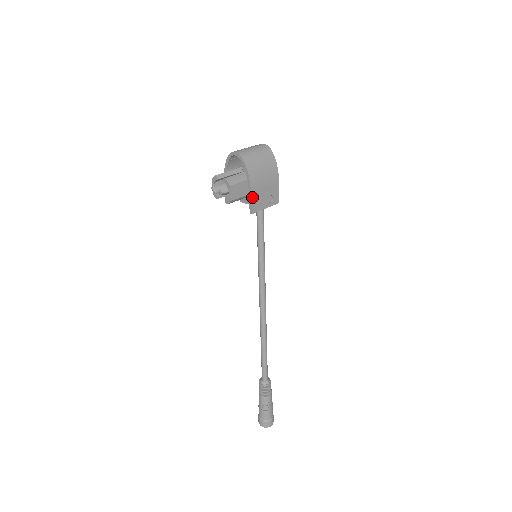
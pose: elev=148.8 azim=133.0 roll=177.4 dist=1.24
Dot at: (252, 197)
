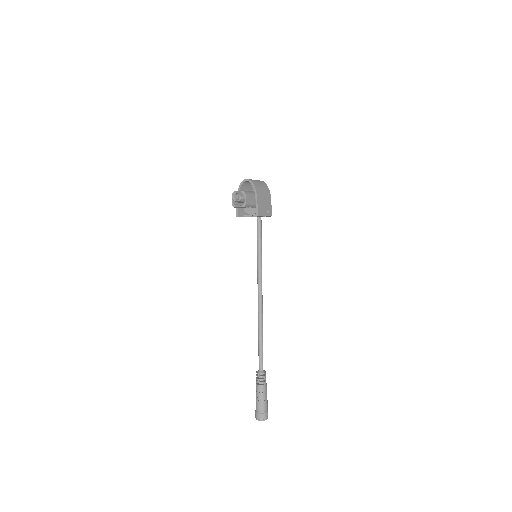
Dot at: (258, 205)
